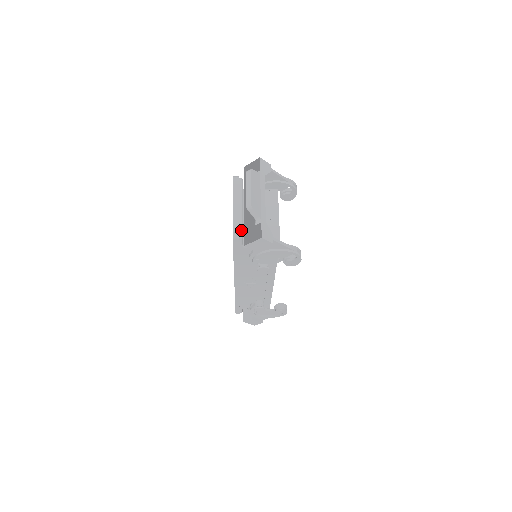
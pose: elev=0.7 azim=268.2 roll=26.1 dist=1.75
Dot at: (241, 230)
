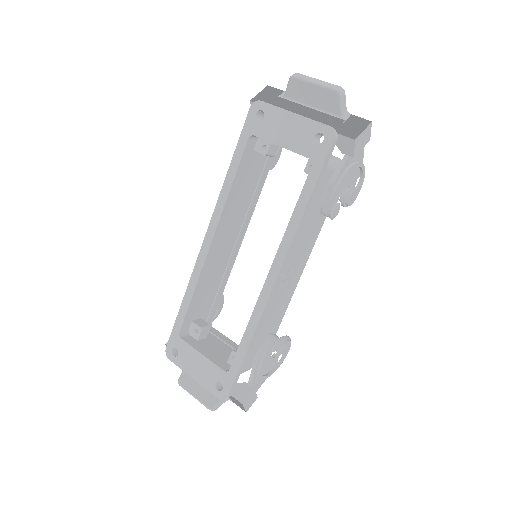
Dot at: occluded
